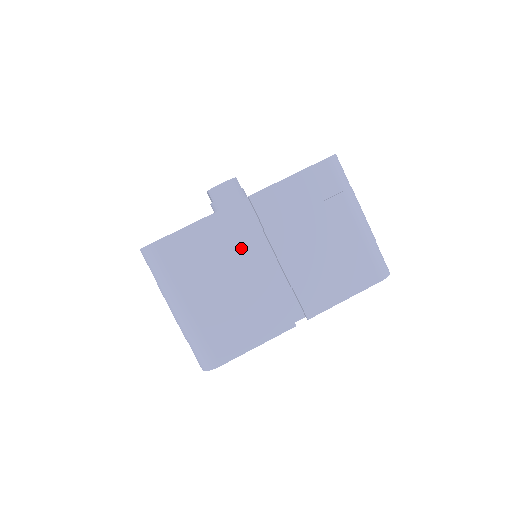
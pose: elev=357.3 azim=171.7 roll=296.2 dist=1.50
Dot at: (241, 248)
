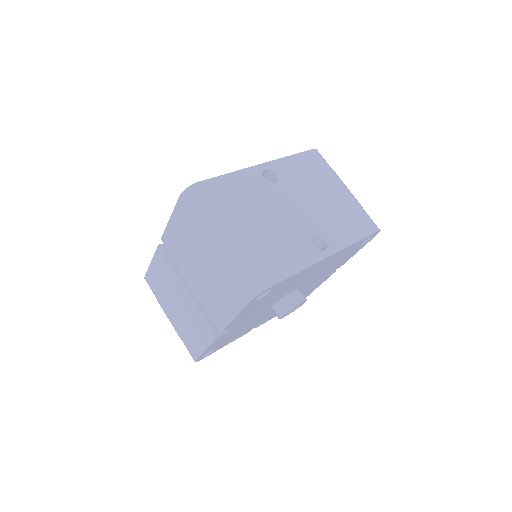
Dot at: (172, 278)
